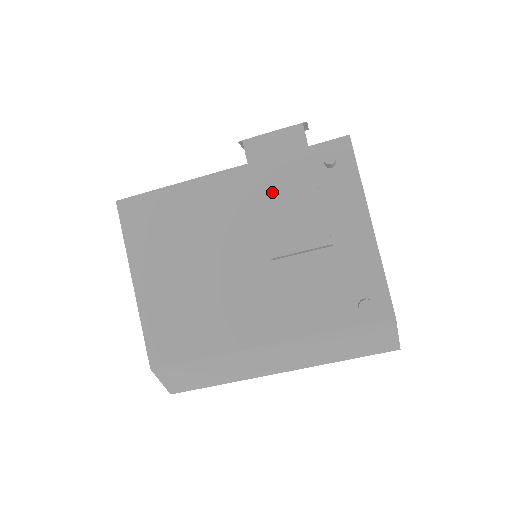
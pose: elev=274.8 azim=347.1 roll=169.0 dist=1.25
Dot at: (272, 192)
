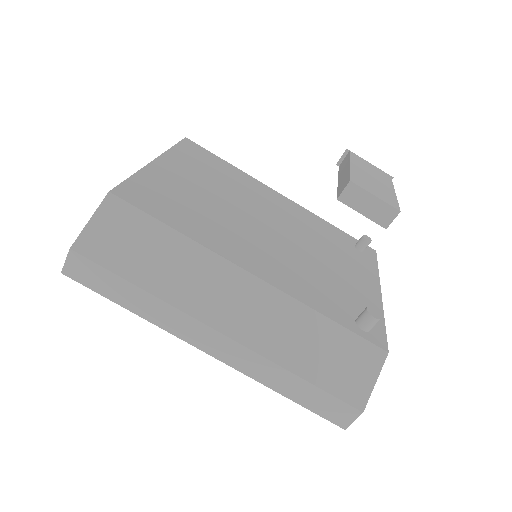
Dot at: (363, 171)
